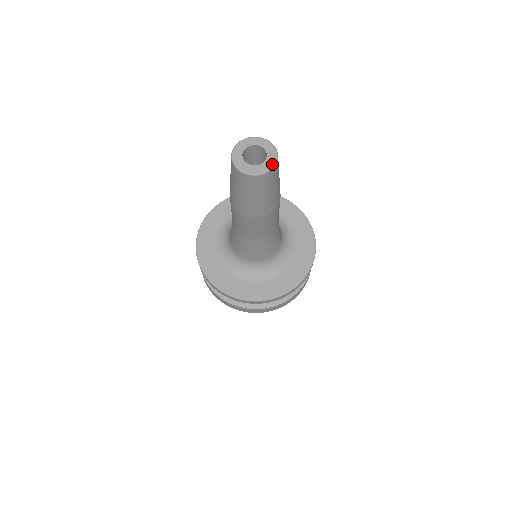
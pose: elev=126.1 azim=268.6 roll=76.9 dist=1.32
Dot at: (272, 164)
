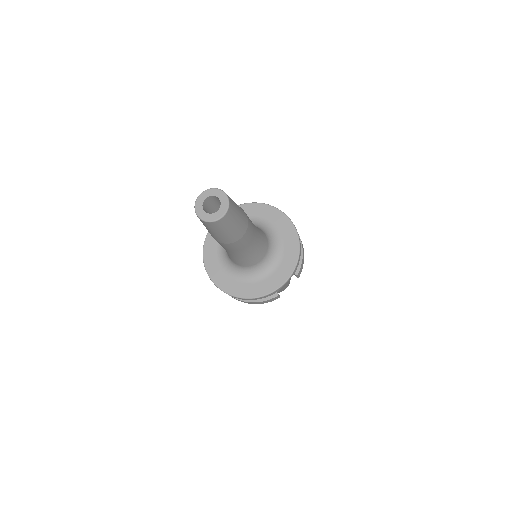
Dot at: (215, 219)
